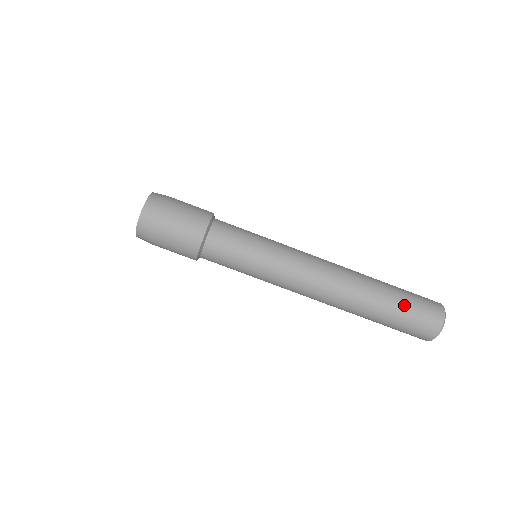
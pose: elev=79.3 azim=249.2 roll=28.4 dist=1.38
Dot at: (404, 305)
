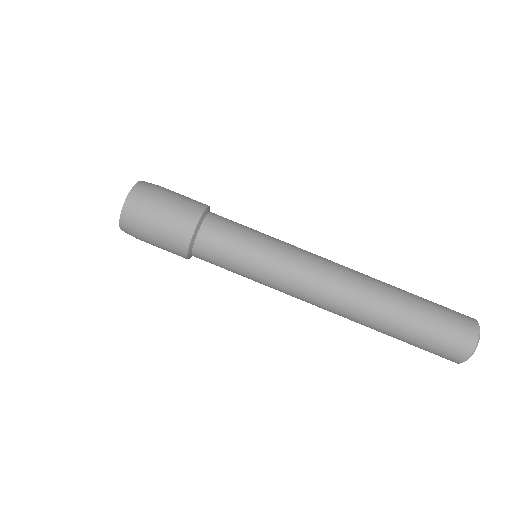
Dot at: (428, 300)
